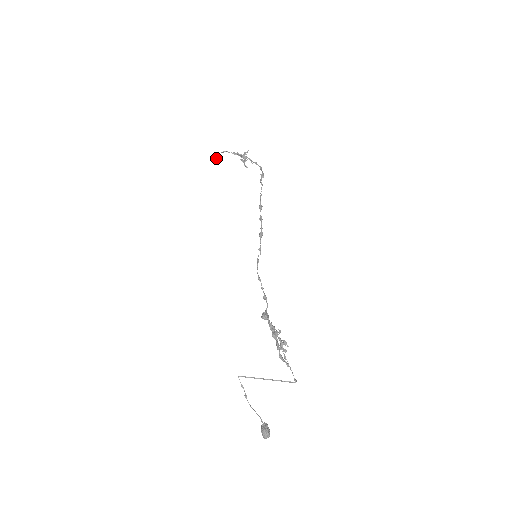
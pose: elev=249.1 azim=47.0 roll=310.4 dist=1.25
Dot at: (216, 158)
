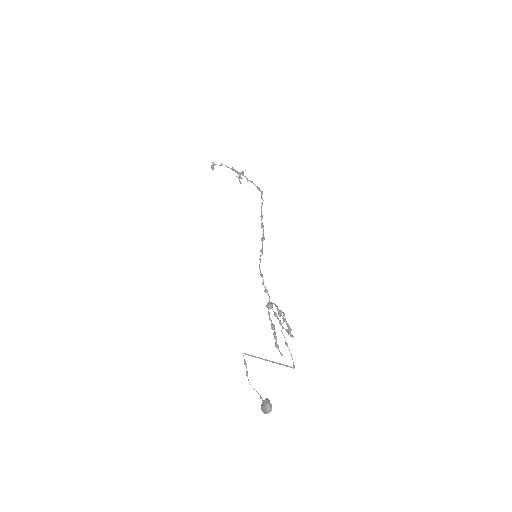
Dot at: (211, 168)
